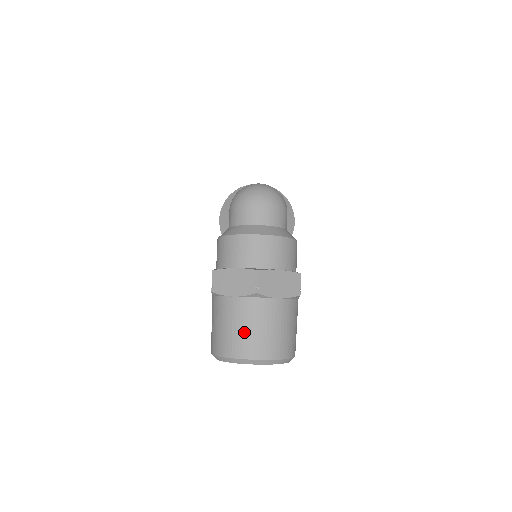
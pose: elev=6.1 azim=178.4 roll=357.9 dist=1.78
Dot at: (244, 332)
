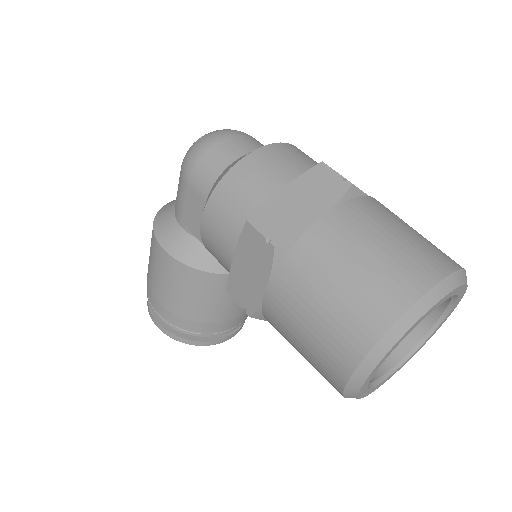
Dot at: (391, 247)
